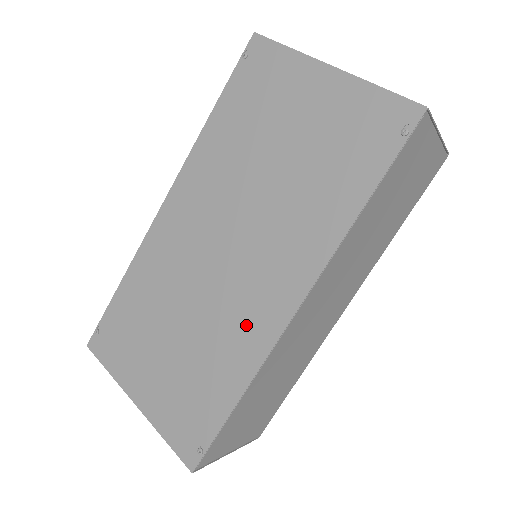
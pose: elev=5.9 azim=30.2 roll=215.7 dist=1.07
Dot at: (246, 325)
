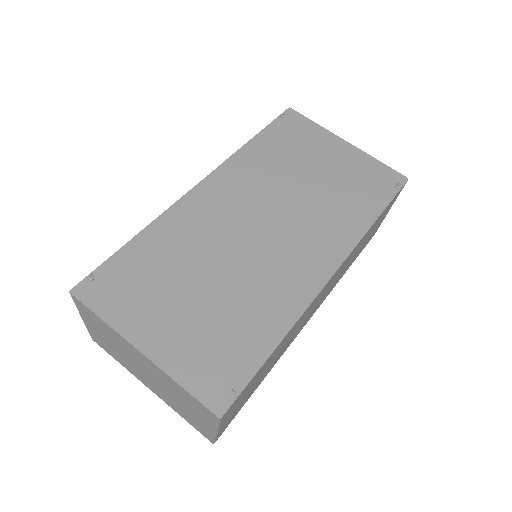
Dot at: (286, 283)
